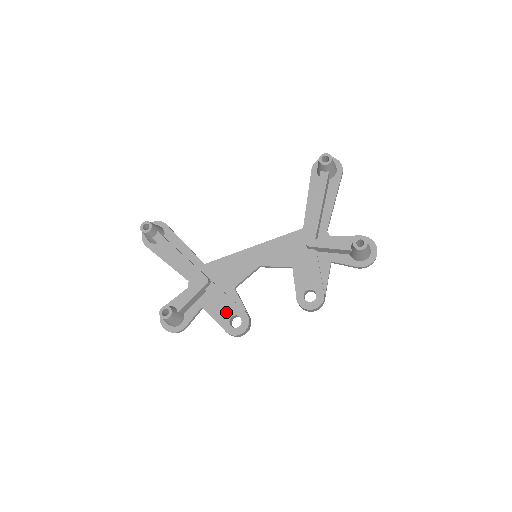
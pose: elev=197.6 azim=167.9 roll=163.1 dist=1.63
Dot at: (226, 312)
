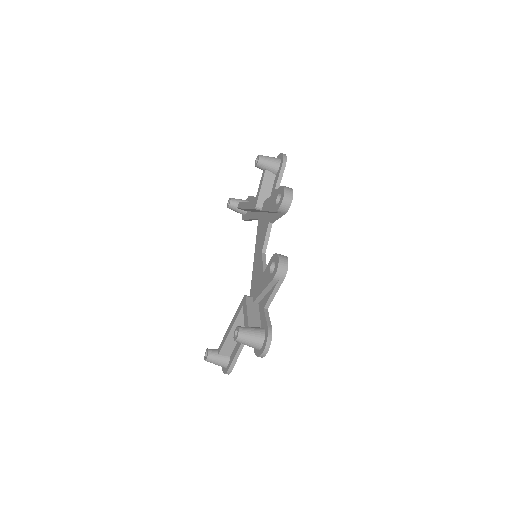
Dot at: (266, 278)
